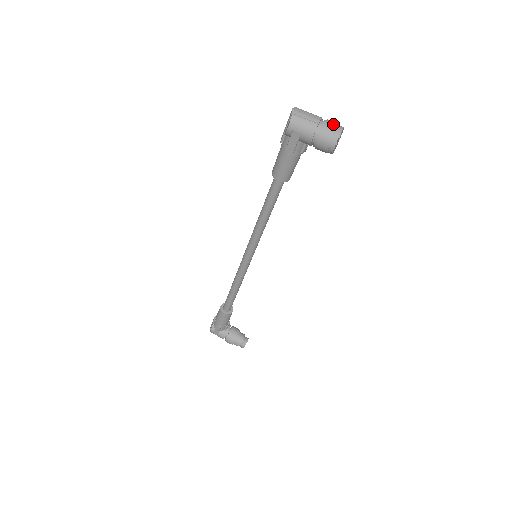
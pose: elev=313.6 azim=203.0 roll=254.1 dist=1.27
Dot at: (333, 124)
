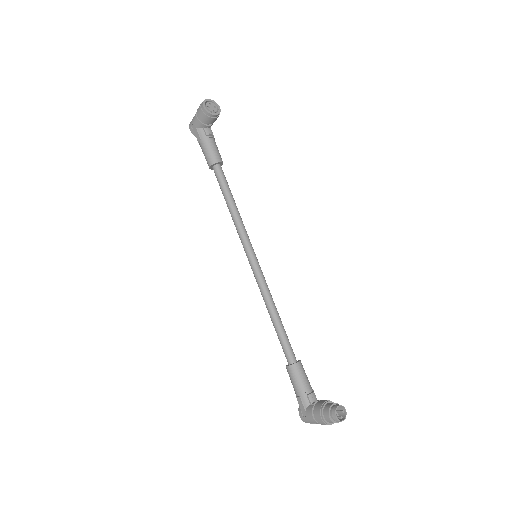
Dot at: (205, 103)
